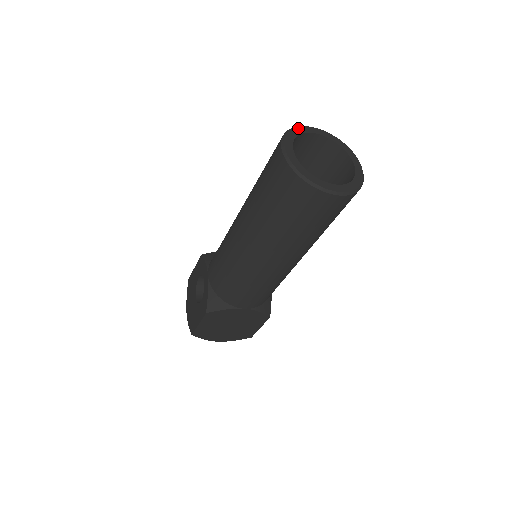
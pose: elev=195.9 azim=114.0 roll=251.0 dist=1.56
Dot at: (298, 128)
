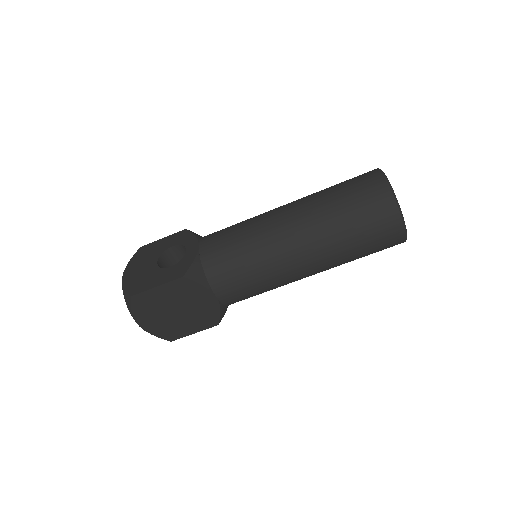
Dot at: occluded
